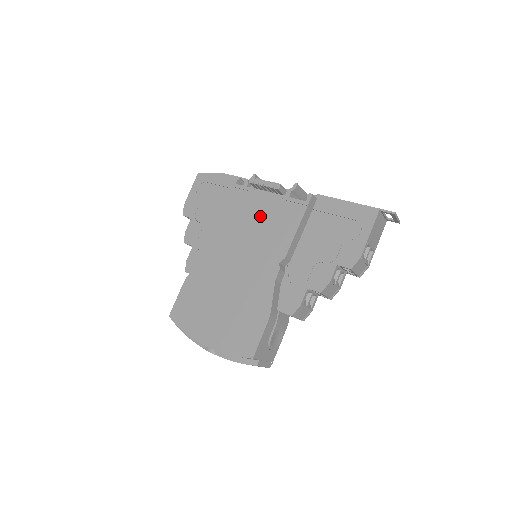
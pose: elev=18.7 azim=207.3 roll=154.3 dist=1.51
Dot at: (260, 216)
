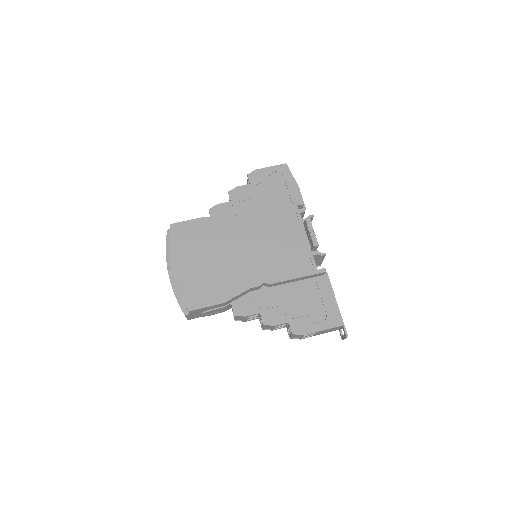
Dot at: (287, 243)
